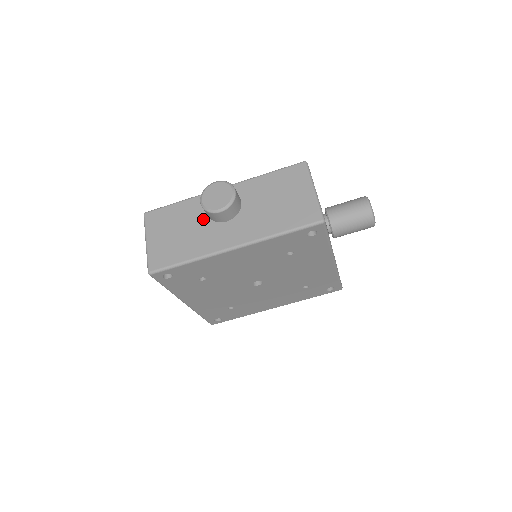
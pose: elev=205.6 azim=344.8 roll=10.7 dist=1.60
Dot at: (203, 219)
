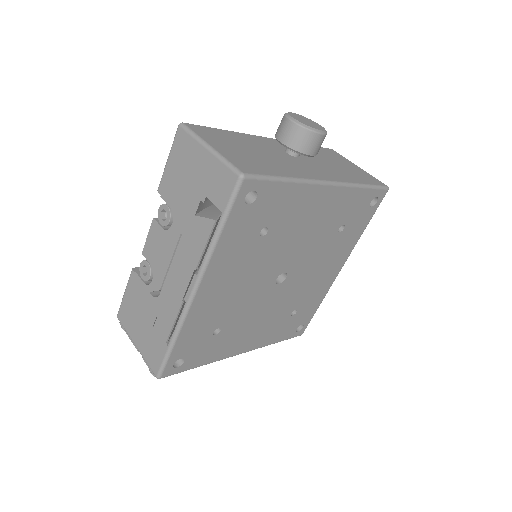
Dot at: (272, 151)
